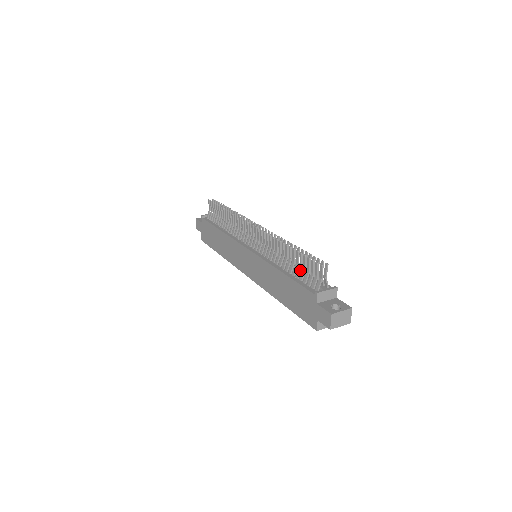
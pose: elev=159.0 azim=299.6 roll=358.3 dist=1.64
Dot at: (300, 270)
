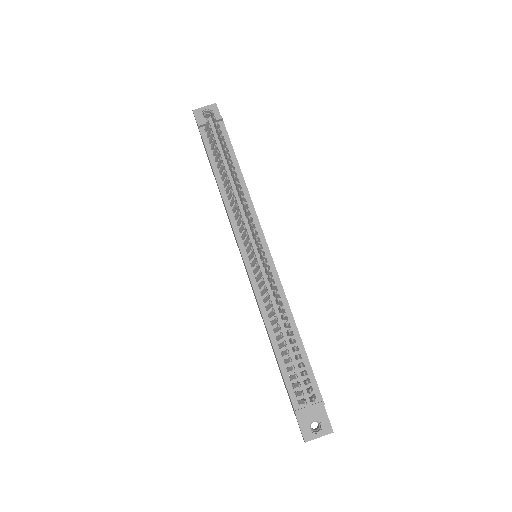
Dot at: occluded
